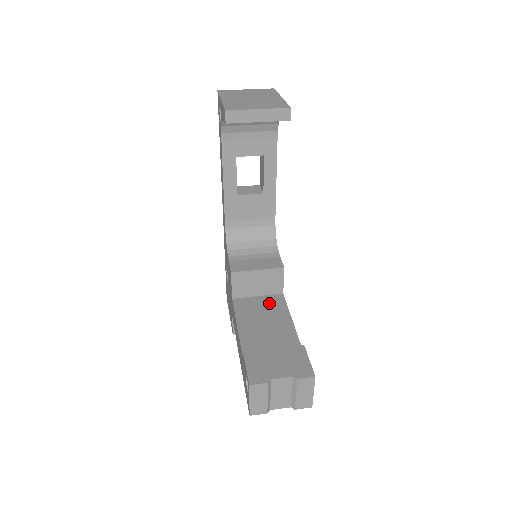
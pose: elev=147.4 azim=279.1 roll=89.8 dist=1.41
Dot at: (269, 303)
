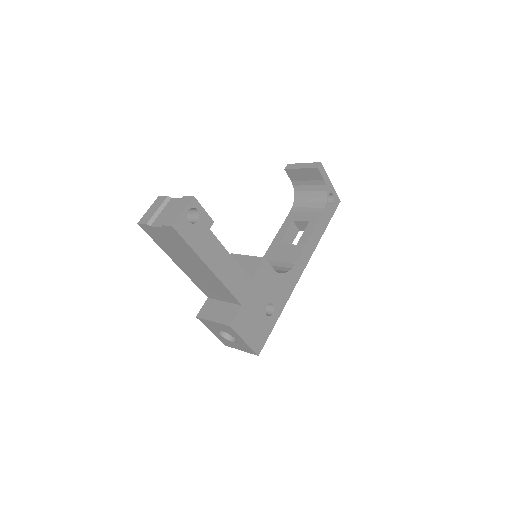
Dot at: occluded
